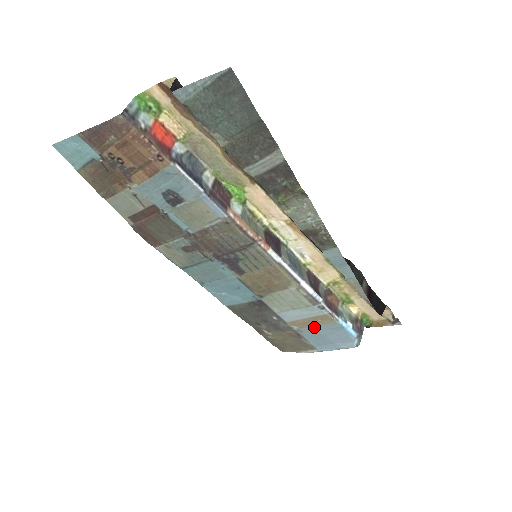
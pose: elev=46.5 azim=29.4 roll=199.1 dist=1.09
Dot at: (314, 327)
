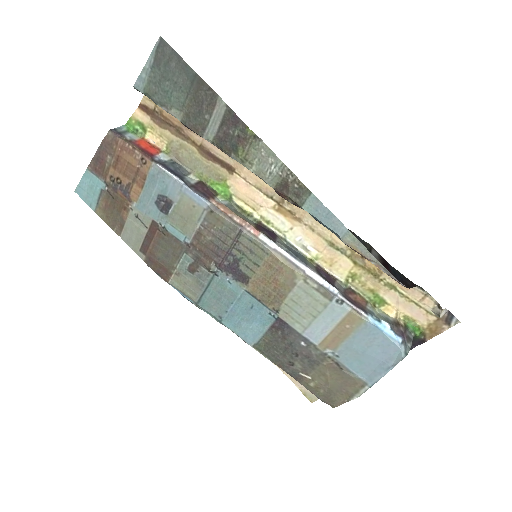
Dot at: (347, 341)
